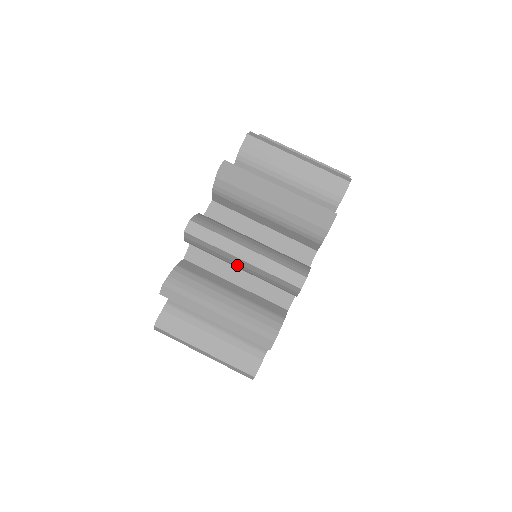
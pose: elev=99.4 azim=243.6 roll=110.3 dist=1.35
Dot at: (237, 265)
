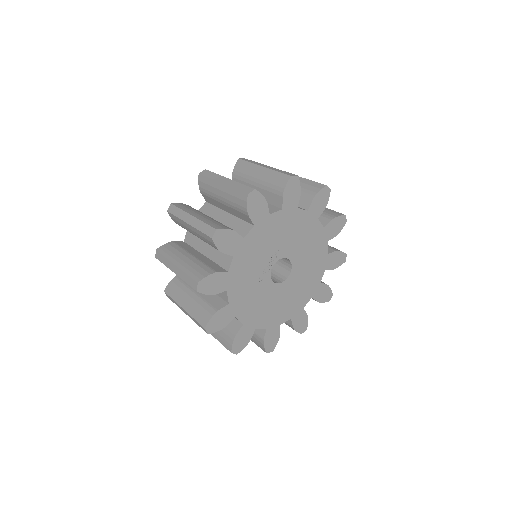
Dot at: (256, 176)
